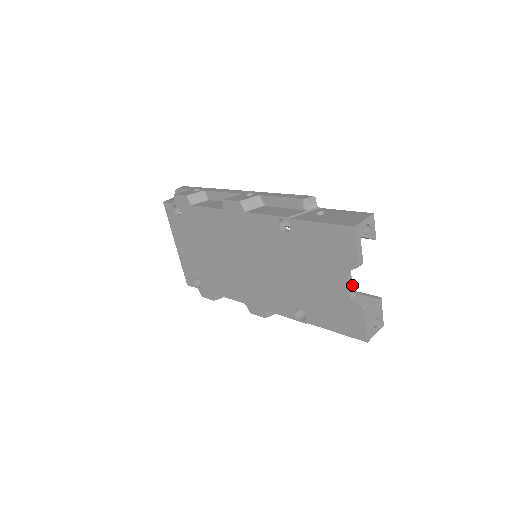
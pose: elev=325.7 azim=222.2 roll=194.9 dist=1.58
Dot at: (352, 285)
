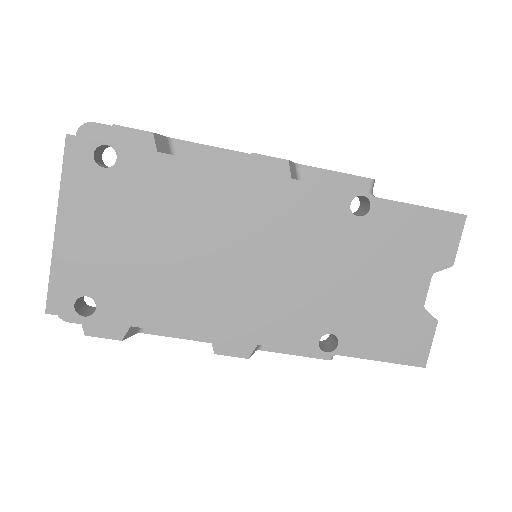
Dot at: occluded
